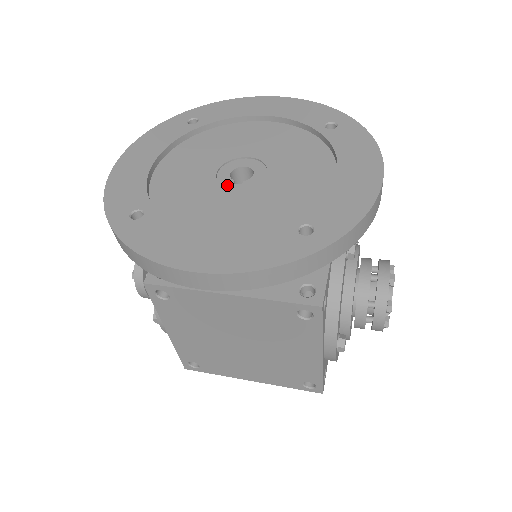
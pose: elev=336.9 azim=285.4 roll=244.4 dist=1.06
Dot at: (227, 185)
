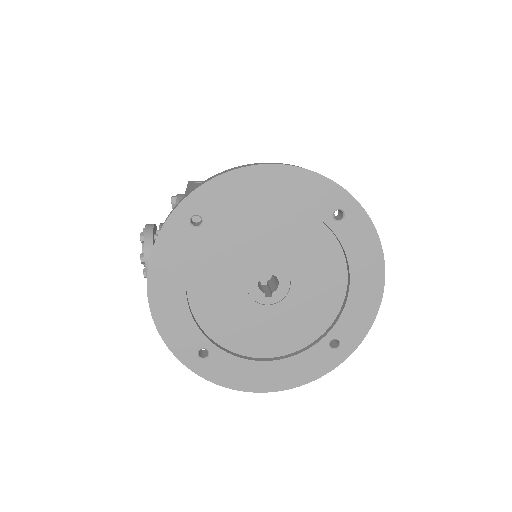
Dot at: (260, 300)
